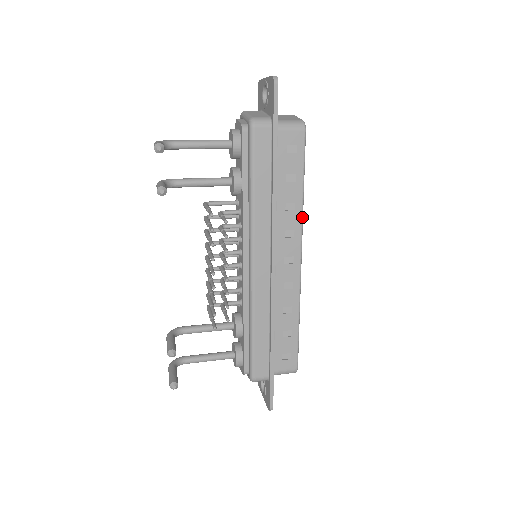
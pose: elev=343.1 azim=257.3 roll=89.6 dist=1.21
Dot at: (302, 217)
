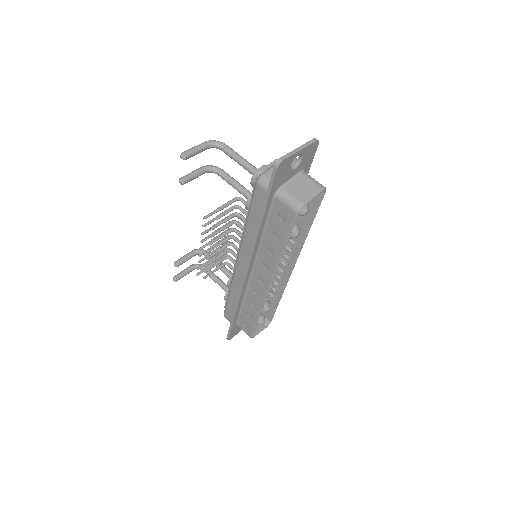
Dot at: (278, 265)
